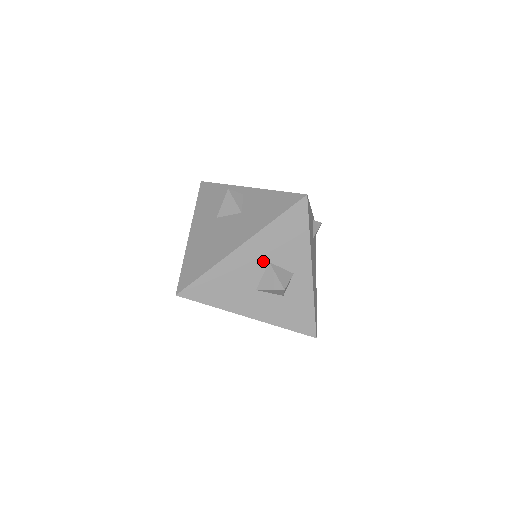
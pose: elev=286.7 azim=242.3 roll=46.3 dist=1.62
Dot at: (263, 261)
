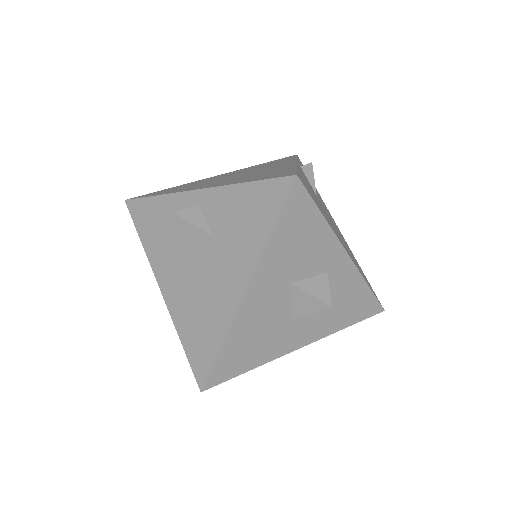
Dot at: (283, 287)
